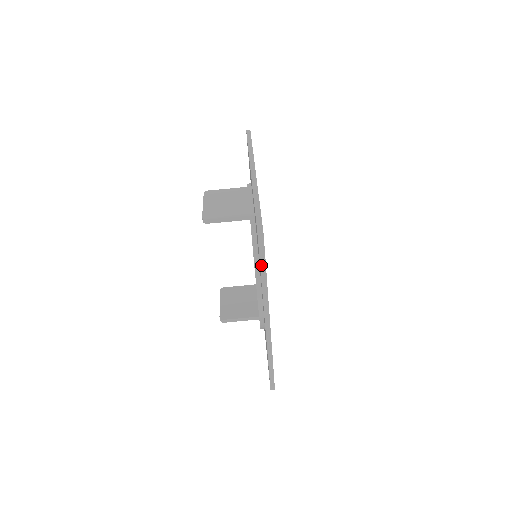
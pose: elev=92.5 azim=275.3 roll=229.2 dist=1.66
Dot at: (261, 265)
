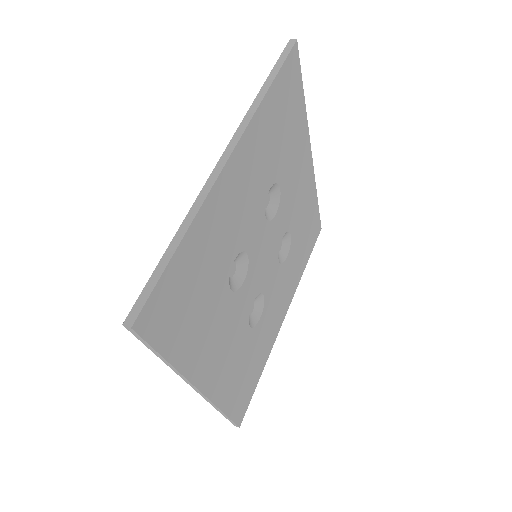
Dot at: (273, 71)
